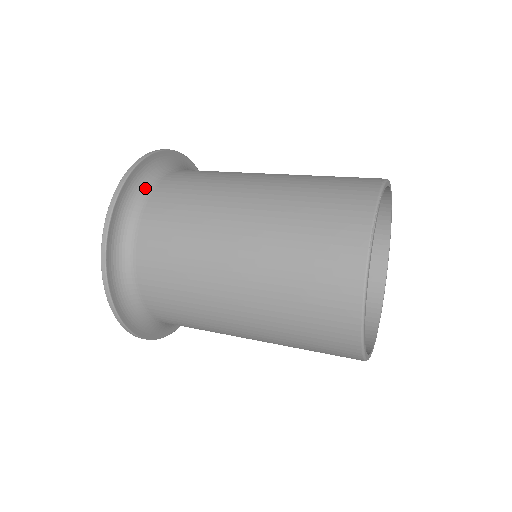
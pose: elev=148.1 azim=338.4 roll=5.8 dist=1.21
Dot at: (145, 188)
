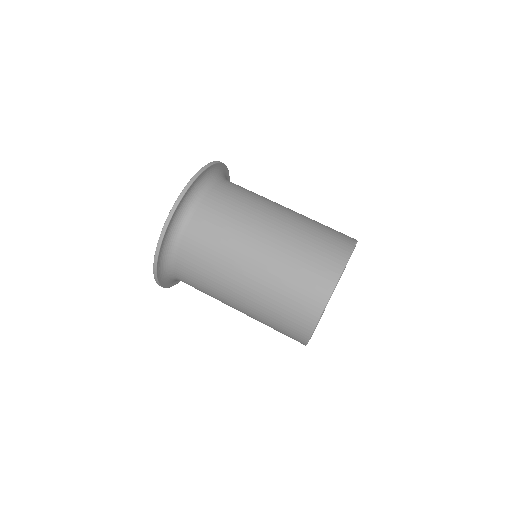
Dot at: (183, 218)
